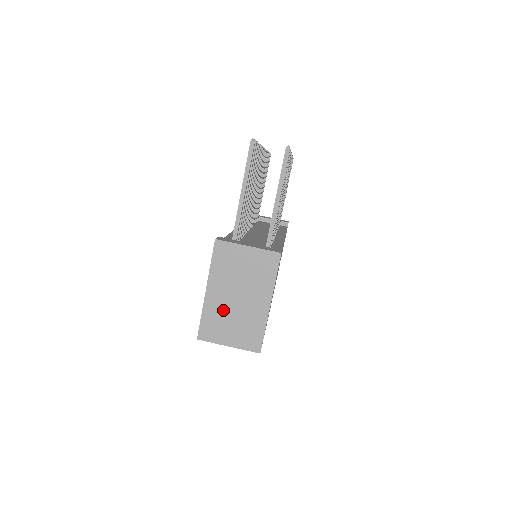
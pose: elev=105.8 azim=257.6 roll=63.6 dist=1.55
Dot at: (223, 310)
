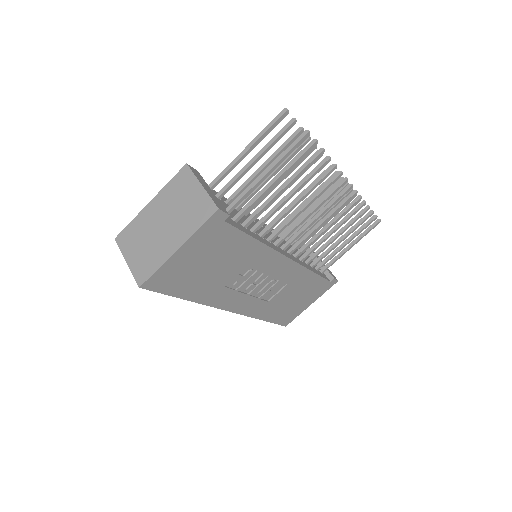
Dot at: (147, 228)
